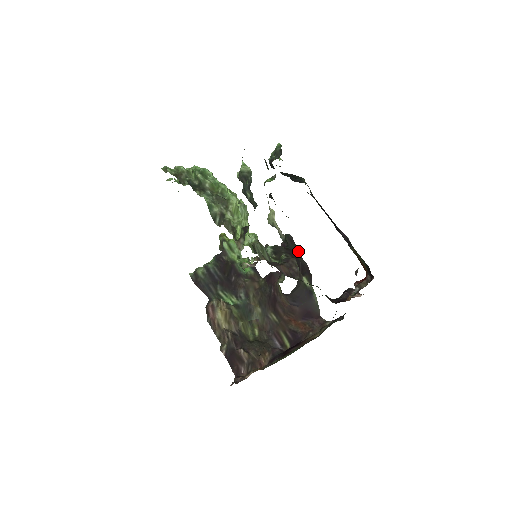
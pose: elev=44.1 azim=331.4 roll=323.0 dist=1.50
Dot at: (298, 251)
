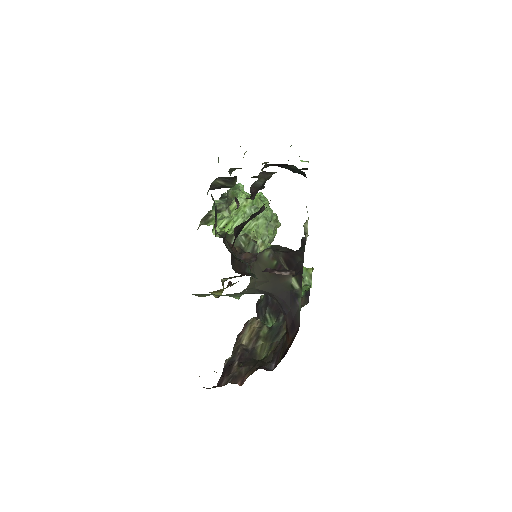
Dot at: (302, 252)
